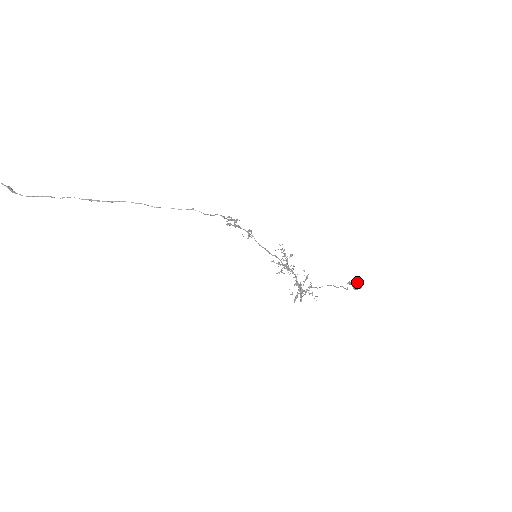
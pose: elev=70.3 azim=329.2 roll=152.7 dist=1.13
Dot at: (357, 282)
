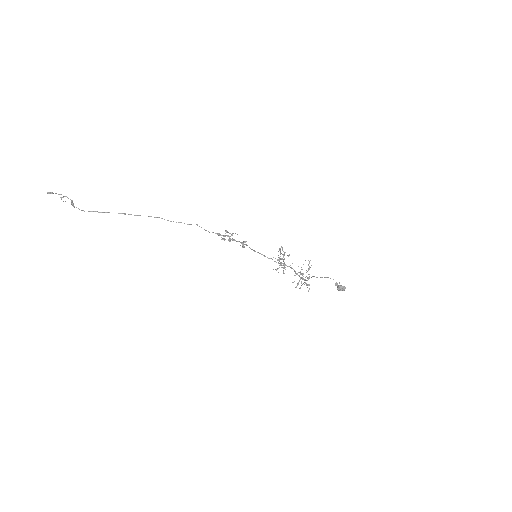
Dot at: (340, 286)
